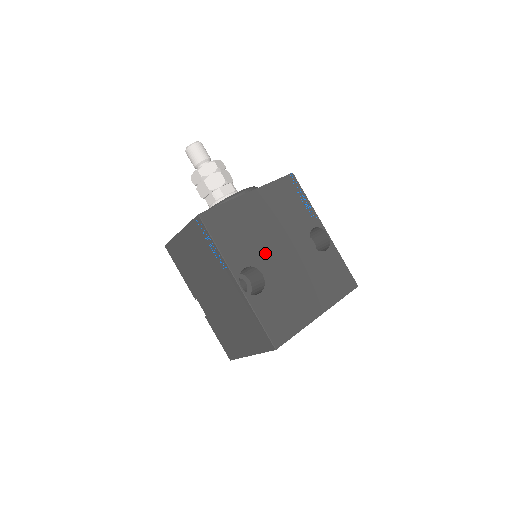
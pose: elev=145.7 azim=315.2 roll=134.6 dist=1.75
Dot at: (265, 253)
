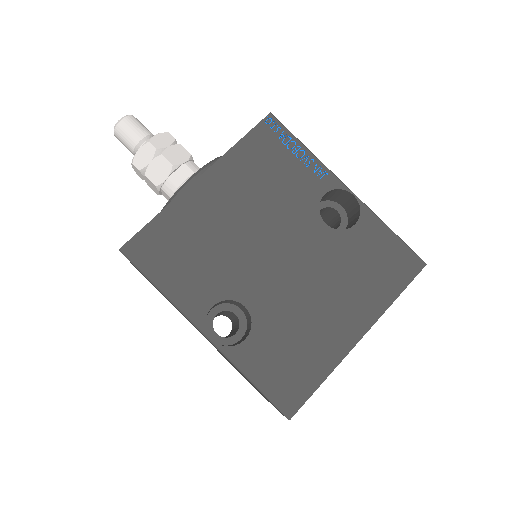
Dot at: (243, 270)
